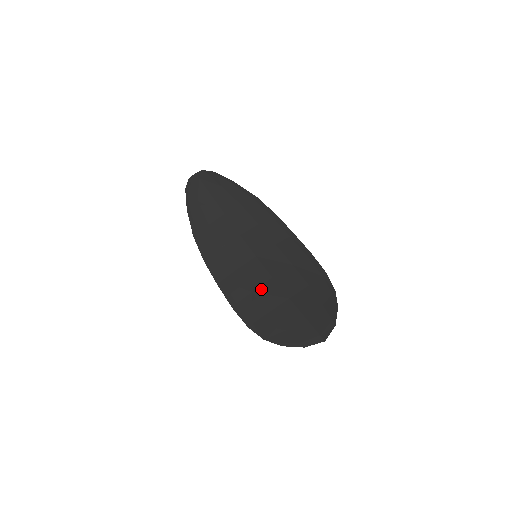
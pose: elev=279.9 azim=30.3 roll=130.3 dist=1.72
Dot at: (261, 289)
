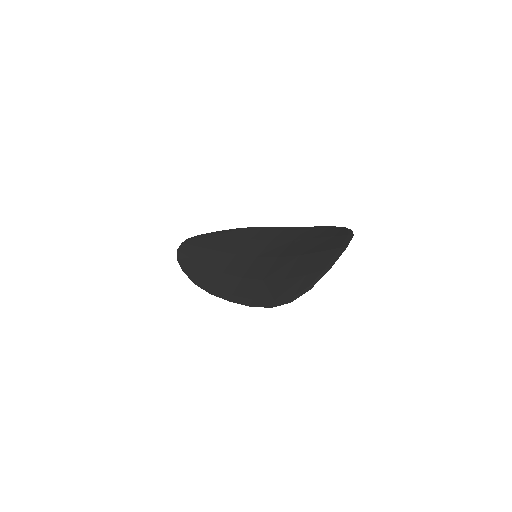
Dot at: (270, 271)
